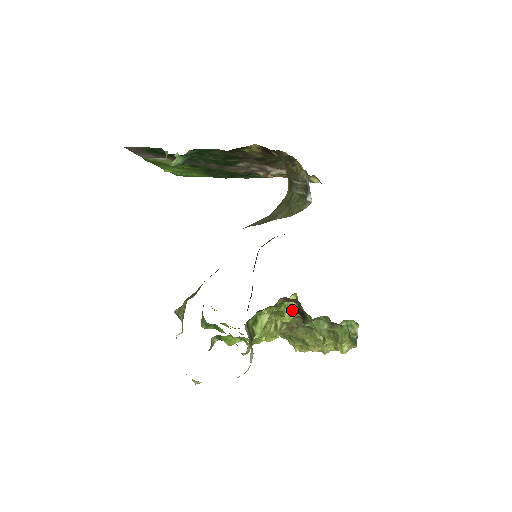
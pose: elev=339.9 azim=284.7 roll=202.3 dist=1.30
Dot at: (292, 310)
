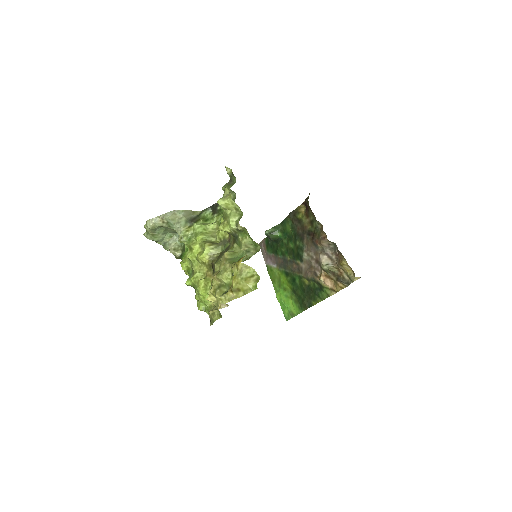
Dot at: occluded
